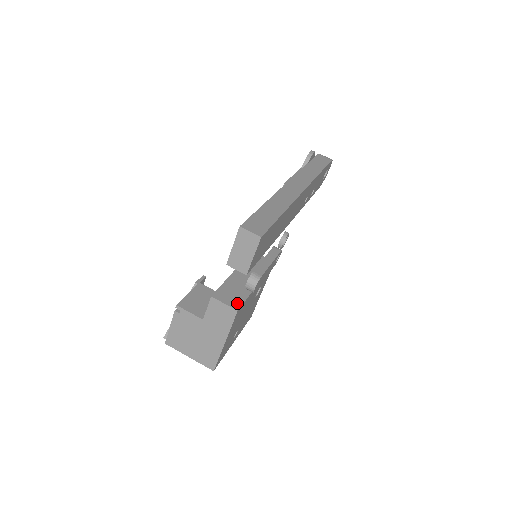
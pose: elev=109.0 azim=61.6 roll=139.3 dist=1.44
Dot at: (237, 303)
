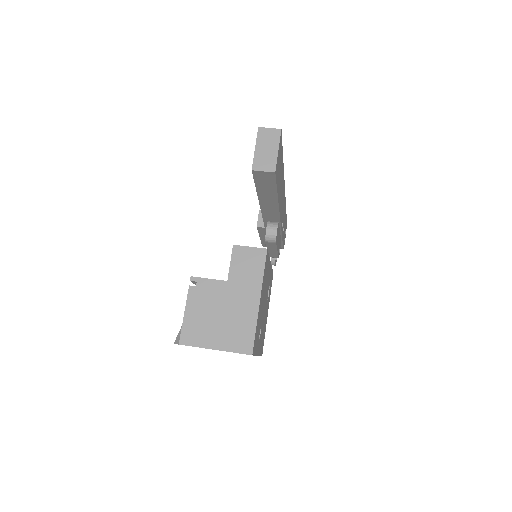
Dot at: occluded
